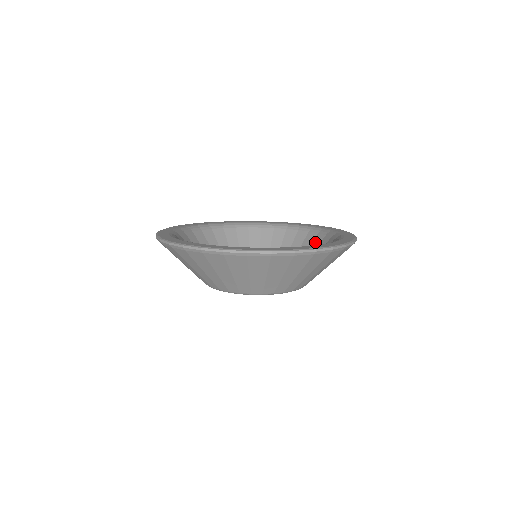
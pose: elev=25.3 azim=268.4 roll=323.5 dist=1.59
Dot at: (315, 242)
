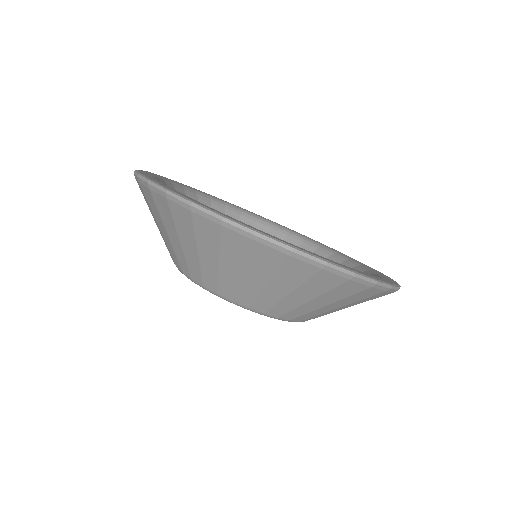
Dot at: occluded
